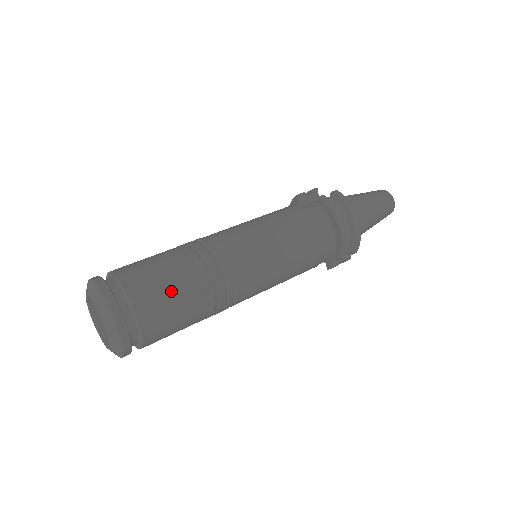
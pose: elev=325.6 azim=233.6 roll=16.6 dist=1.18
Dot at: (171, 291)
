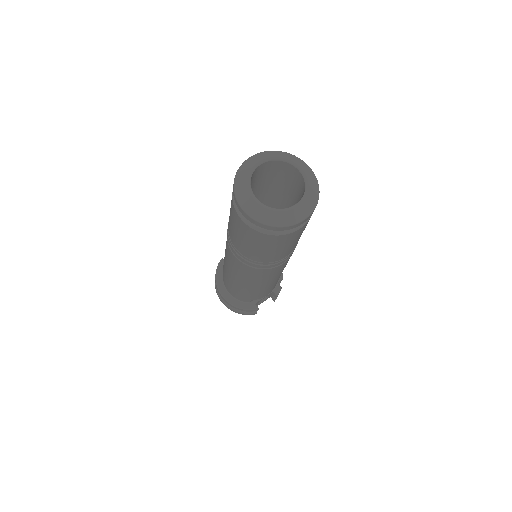
Dot at: occluded
